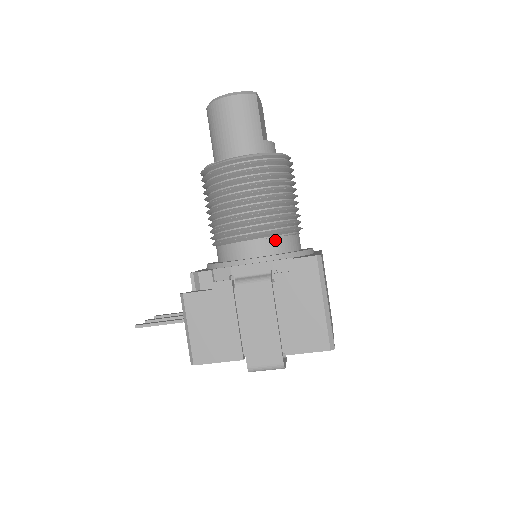
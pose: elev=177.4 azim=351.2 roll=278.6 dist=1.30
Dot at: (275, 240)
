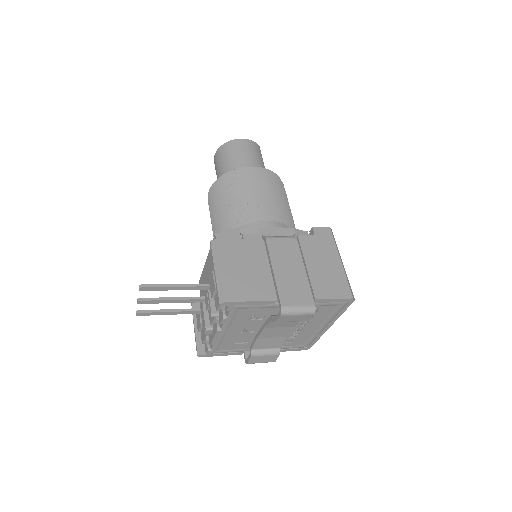
Dot at: (286, 227)
